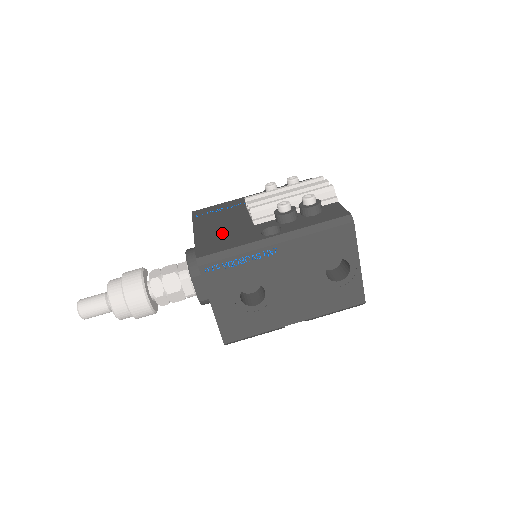
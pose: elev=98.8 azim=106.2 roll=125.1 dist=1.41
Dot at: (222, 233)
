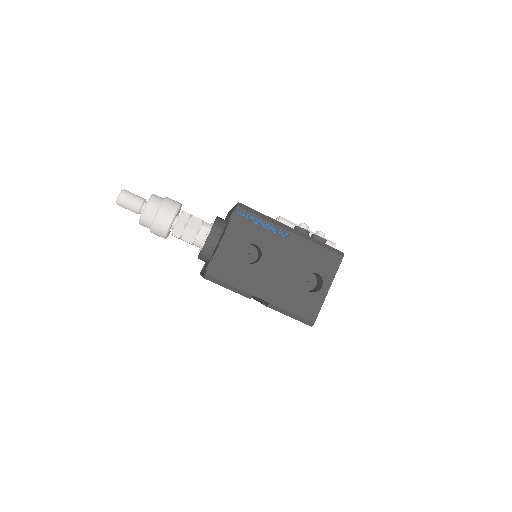
Dot at: occluded
